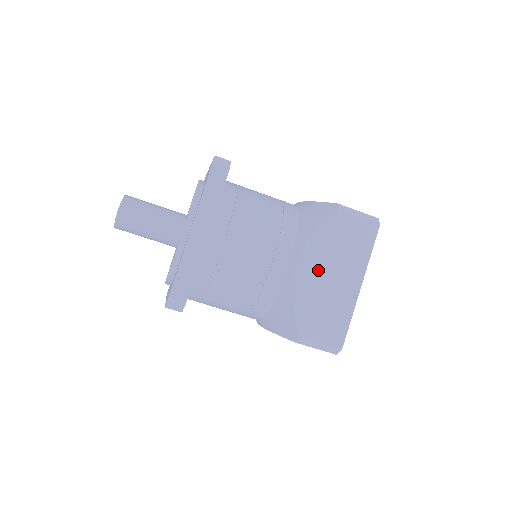
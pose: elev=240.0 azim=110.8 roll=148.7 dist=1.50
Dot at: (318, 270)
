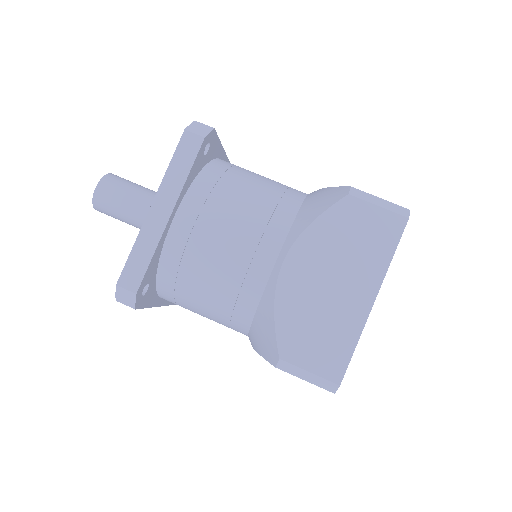
Dot at: (313, 272)
